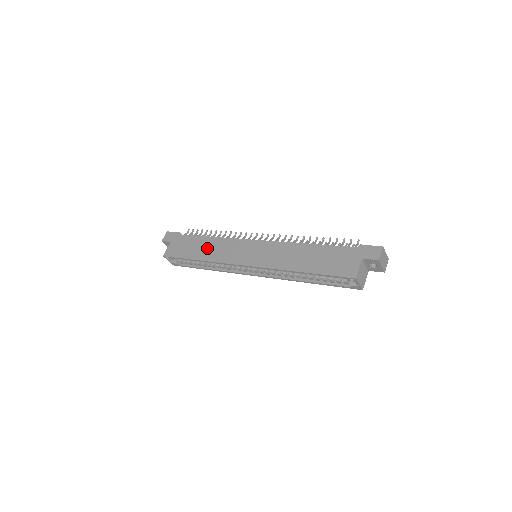
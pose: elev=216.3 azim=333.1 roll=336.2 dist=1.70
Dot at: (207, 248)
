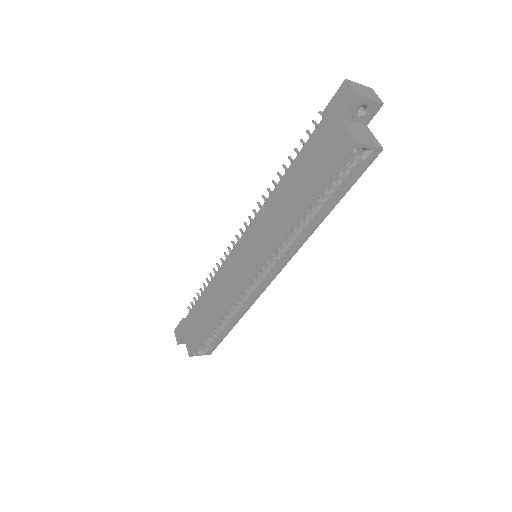
Dot at: (211, 303)
